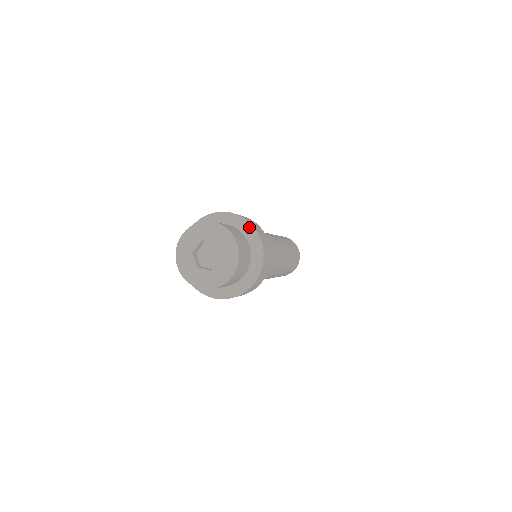
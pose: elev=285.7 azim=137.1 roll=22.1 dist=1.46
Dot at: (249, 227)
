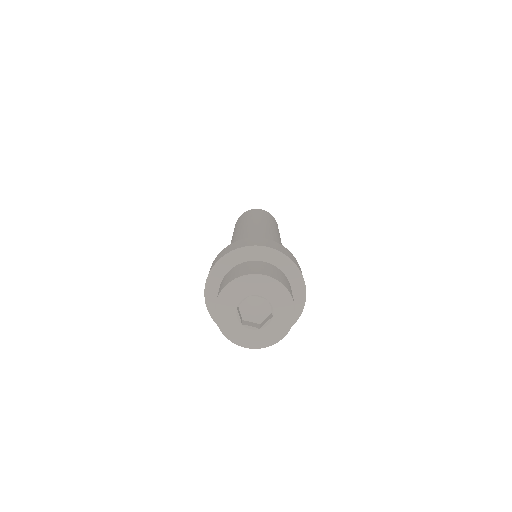
Dot at: (247, 251)
